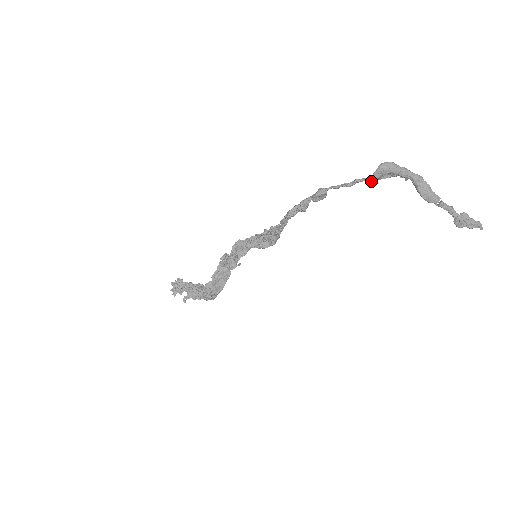
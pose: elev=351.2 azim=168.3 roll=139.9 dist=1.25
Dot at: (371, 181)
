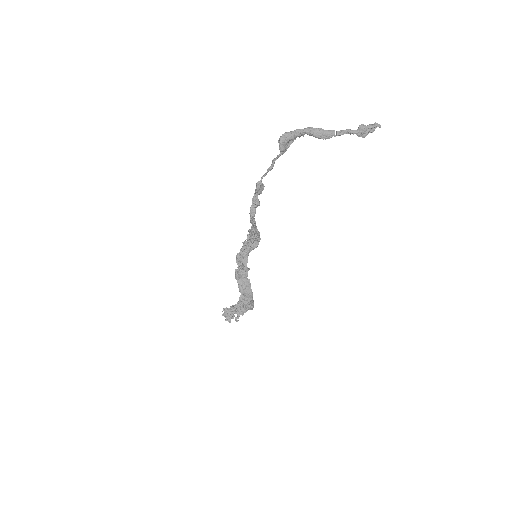
Dot at: (282, 154)
